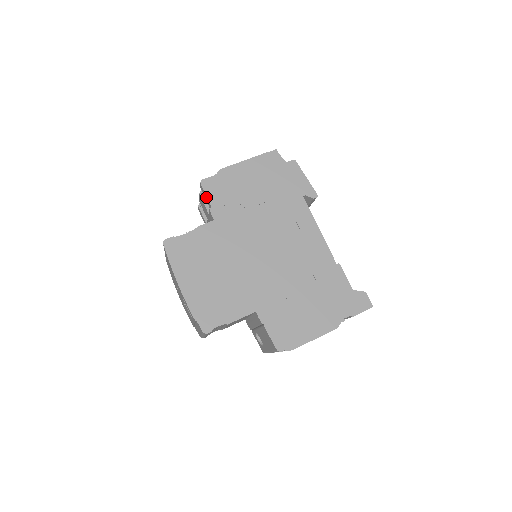
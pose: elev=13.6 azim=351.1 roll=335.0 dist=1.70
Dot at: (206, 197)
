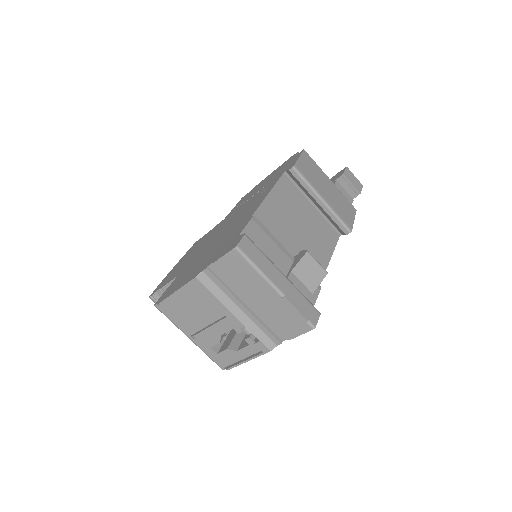
Dot at: occluded
